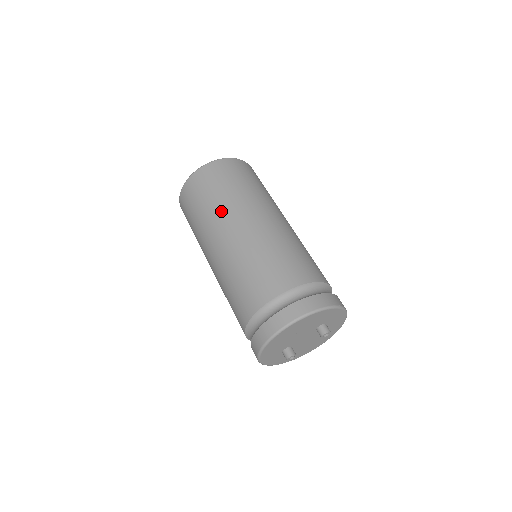
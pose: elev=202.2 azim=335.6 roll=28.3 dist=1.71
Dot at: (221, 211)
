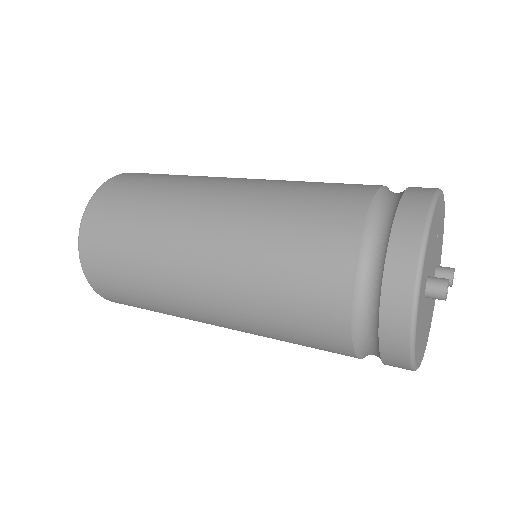
Dot at: occluded
